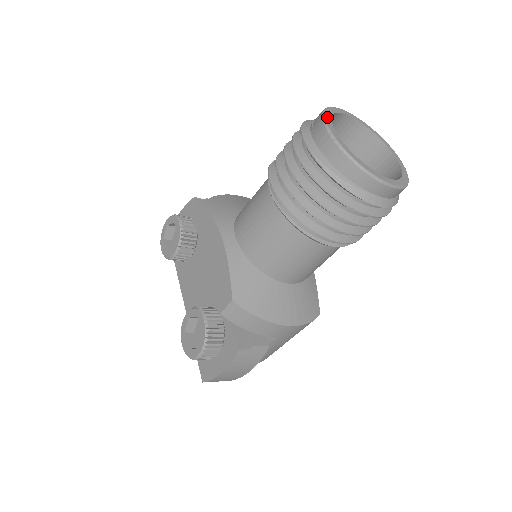
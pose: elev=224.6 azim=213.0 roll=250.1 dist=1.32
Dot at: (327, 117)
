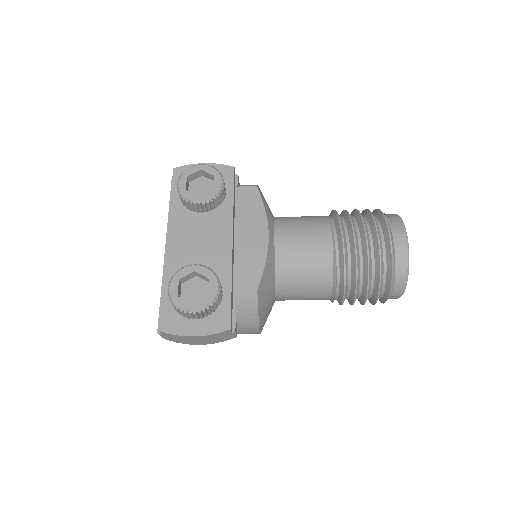
Dot at: (404, 225)
